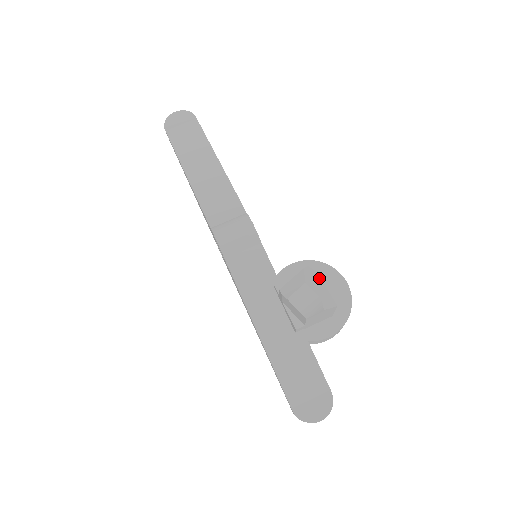
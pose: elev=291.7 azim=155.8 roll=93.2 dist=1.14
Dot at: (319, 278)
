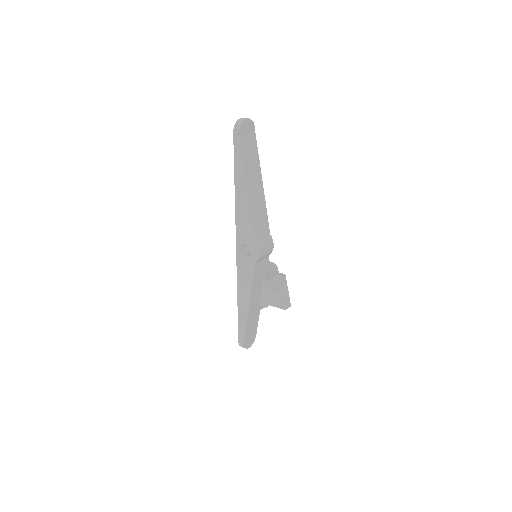
Dot at: occluded
